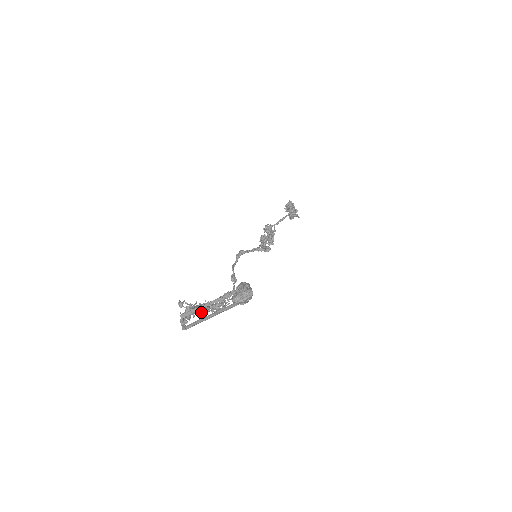
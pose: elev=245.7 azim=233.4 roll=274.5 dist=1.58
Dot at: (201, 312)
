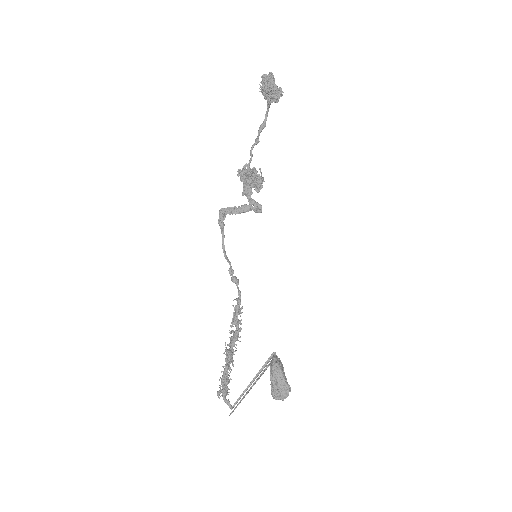
Dot at: (229, 363)
